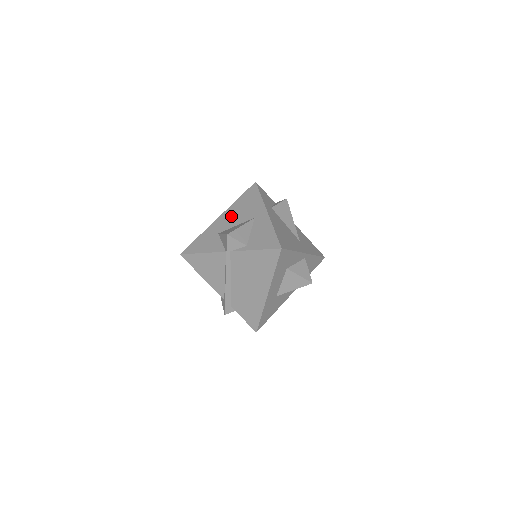
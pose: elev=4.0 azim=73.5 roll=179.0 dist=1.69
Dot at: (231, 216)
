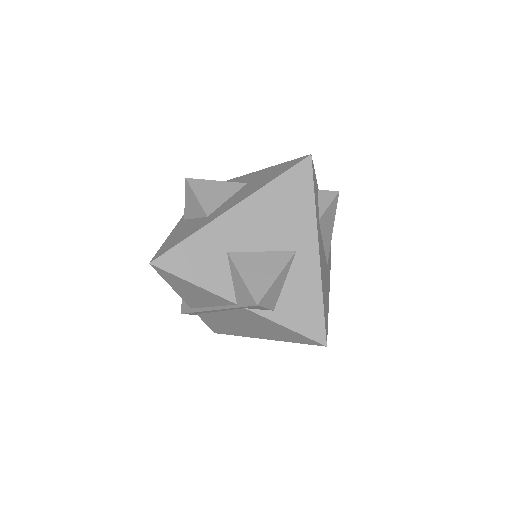
Dot at: (255, 221)
